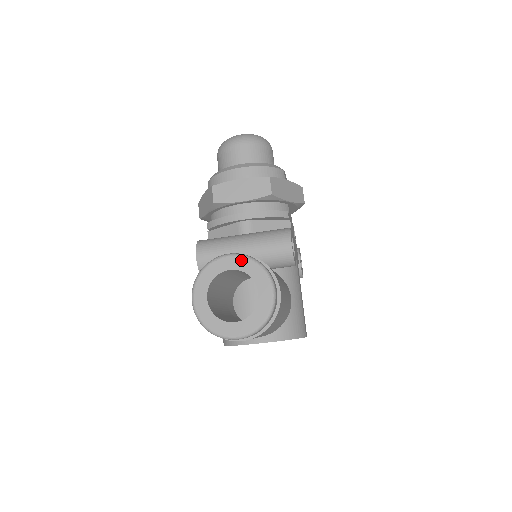
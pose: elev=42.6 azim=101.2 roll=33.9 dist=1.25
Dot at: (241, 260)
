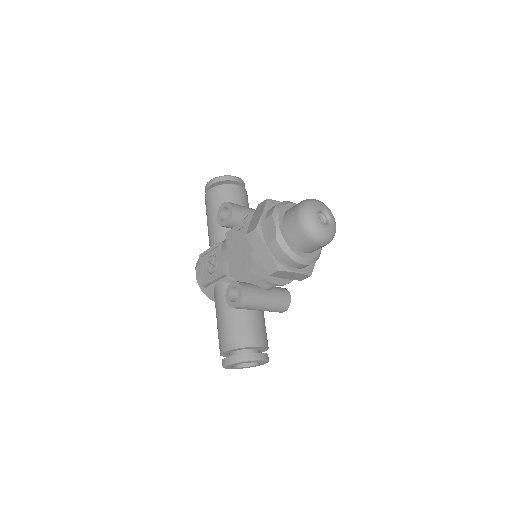
Dot at: (263, 361)
